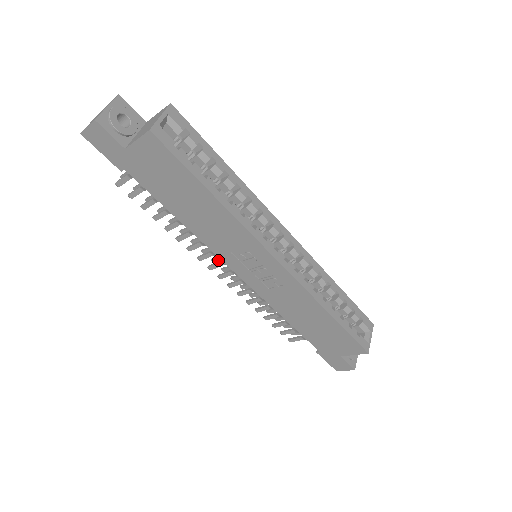
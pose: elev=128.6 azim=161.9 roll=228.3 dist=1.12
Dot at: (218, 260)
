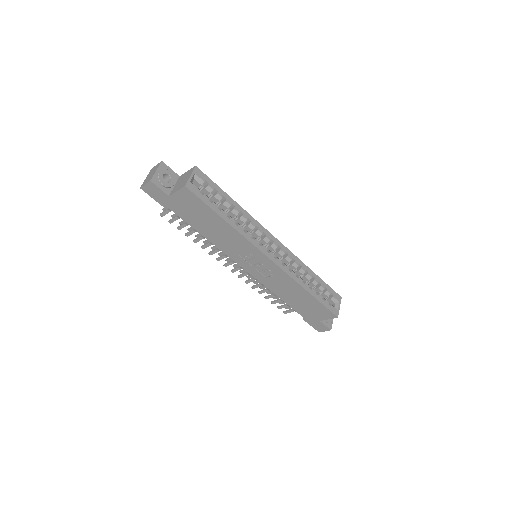
Dot at: (230, 260)
